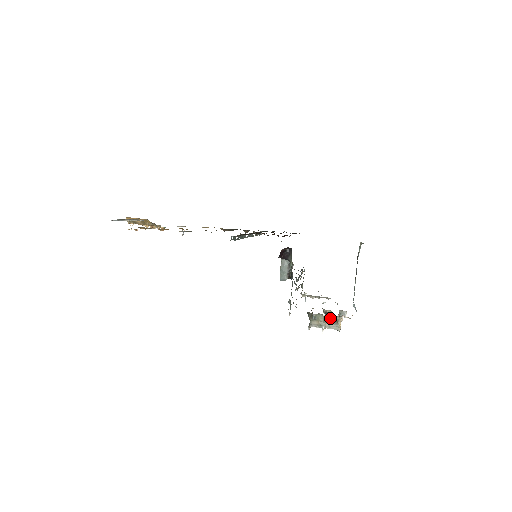
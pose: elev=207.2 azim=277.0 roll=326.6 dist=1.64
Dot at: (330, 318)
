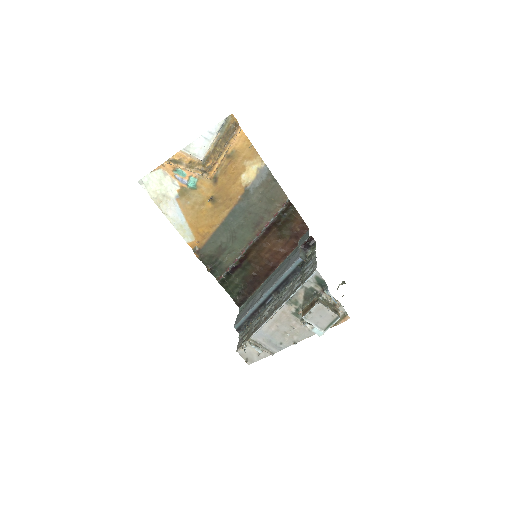
Dot at: (332, 306)
